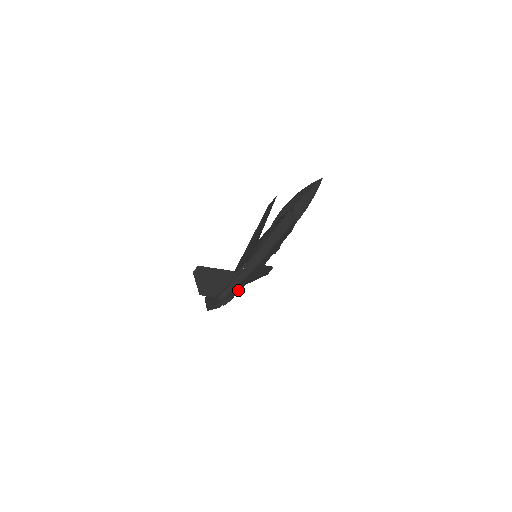
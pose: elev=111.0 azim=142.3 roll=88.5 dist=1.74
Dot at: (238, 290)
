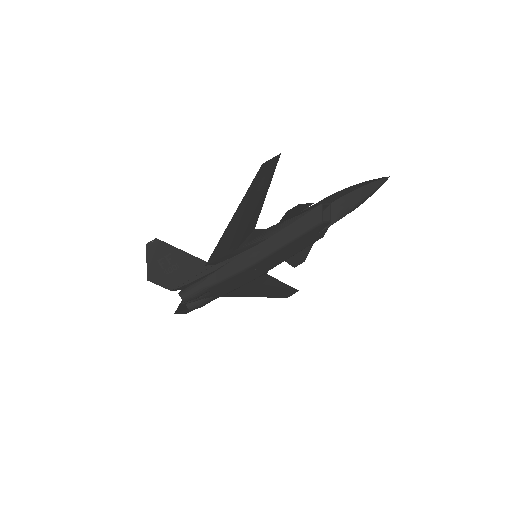
Dot at: (215, 295)
